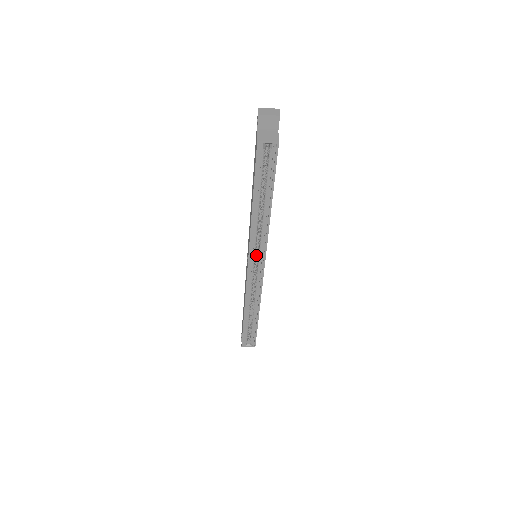
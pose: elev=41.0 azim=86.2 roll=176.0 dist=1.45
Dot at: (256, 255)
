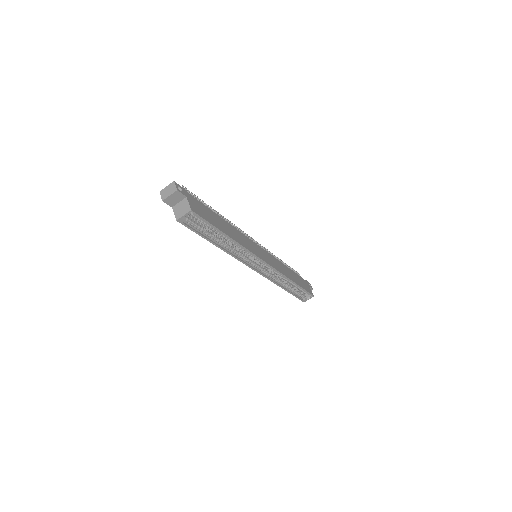
Dot at: occluded
